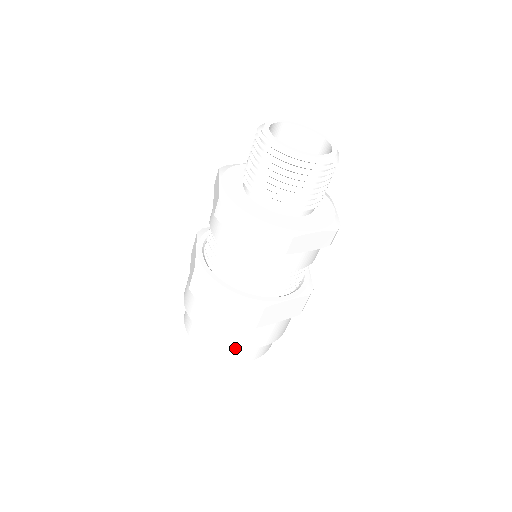
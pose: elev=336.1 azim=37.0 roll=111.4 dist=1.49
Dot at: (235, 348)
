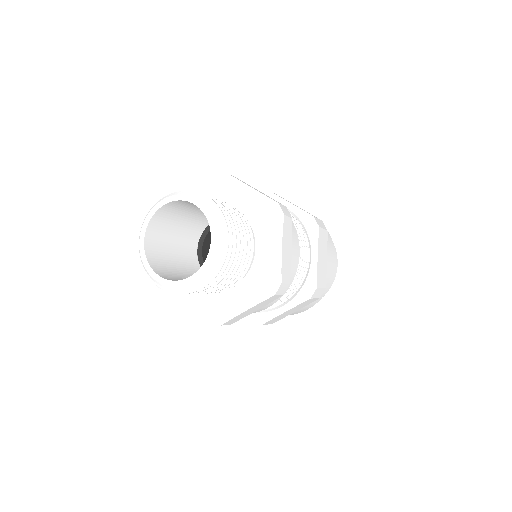
Dot at: occluded
